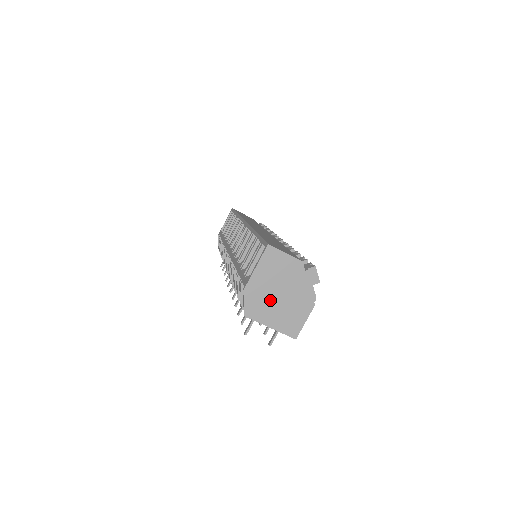
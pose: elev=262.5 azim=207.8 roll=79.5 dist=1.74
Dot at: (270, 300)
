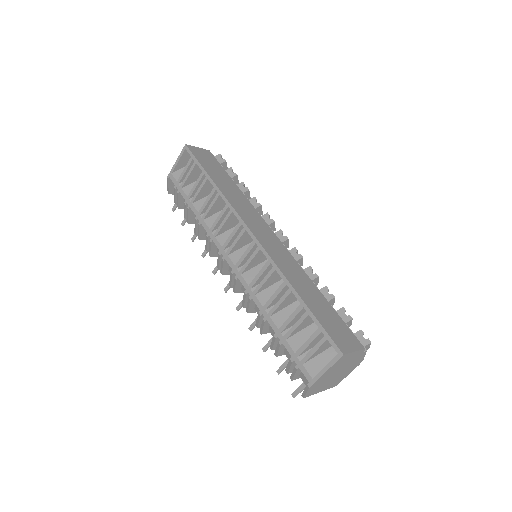
Dot at: (328, 380)
